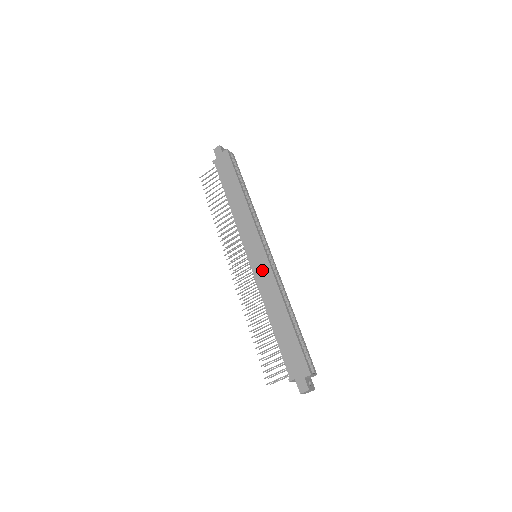
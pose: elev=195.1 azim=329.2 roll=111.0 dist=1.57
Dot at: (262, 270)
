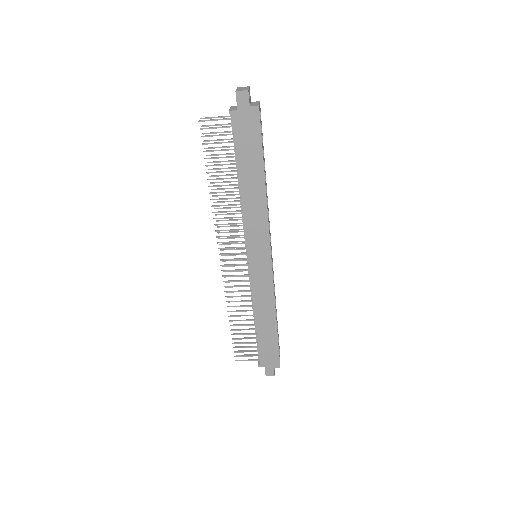
Dot at: (262, 279)
